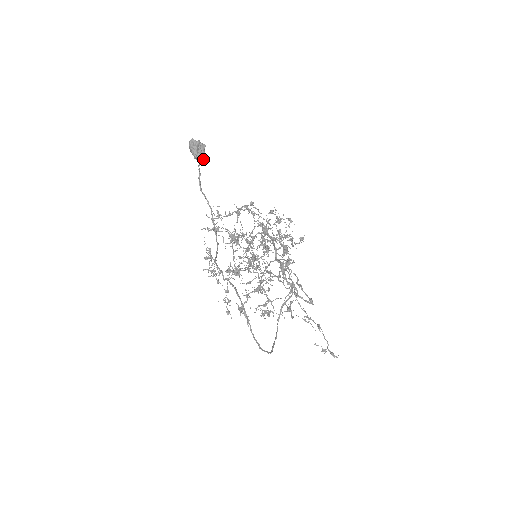
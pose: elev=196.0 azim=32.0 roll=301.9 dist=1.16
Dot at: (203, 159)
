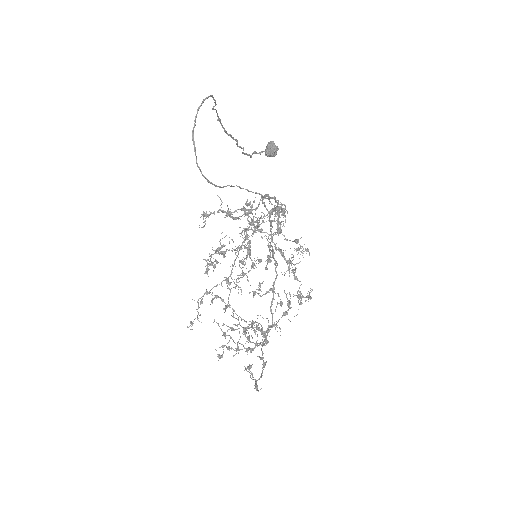
Dot at: (270, 154)
